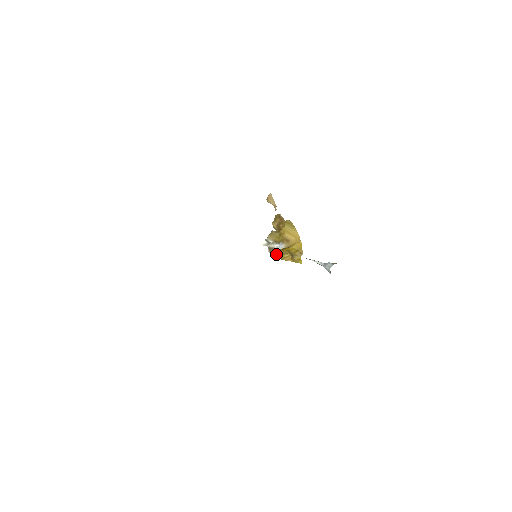
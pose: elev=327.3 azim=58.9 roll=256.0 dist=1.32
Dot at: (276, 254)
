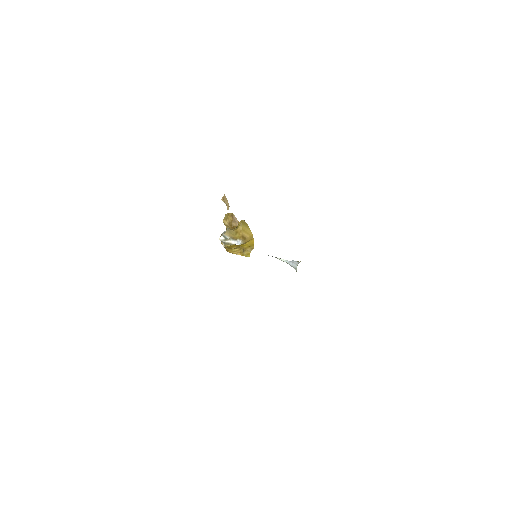
Dot at: (227, 248)
